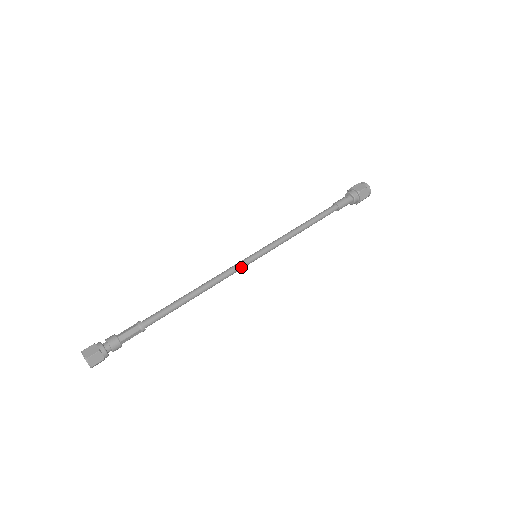
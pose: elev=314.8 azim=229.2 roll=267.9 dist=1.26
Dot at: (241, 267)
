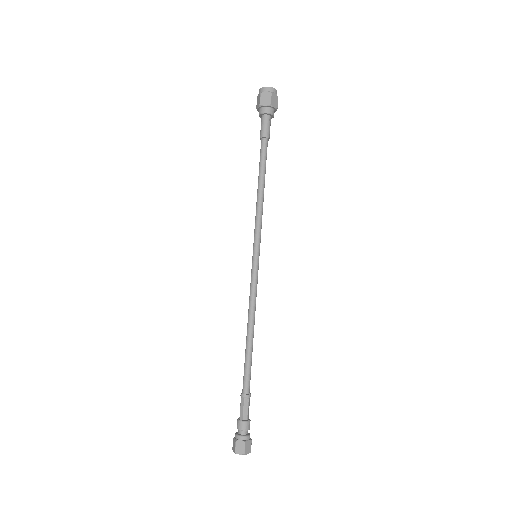
Dot at: (257, 279)
